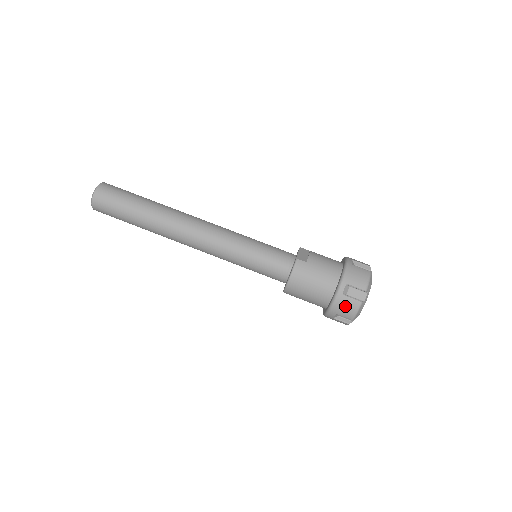
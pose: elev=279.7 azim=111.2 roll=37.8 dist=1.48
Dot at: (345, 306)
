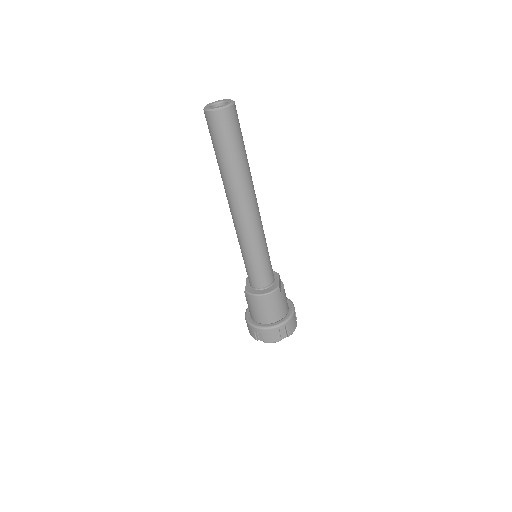
Dot at: (272, 335)
